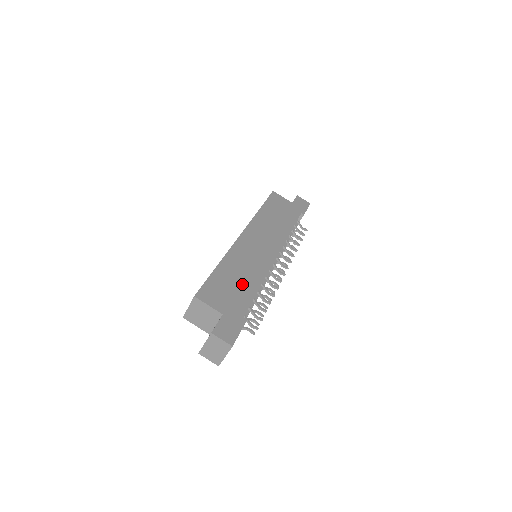
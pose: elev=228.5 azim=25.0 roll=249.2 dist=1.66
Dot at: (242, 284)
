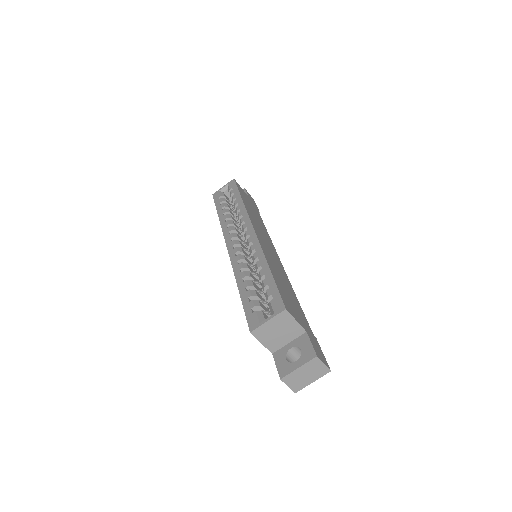
Dot at: (290, 293)
